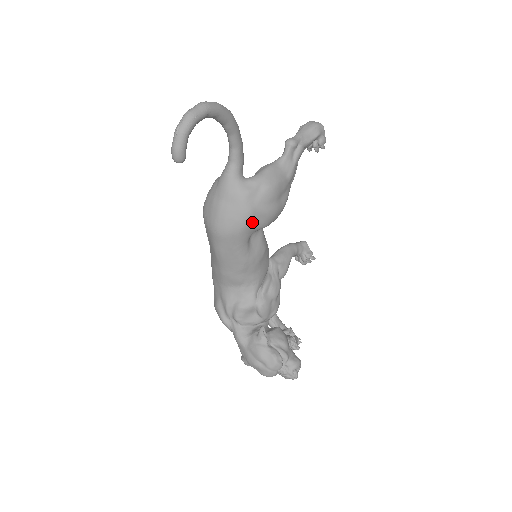
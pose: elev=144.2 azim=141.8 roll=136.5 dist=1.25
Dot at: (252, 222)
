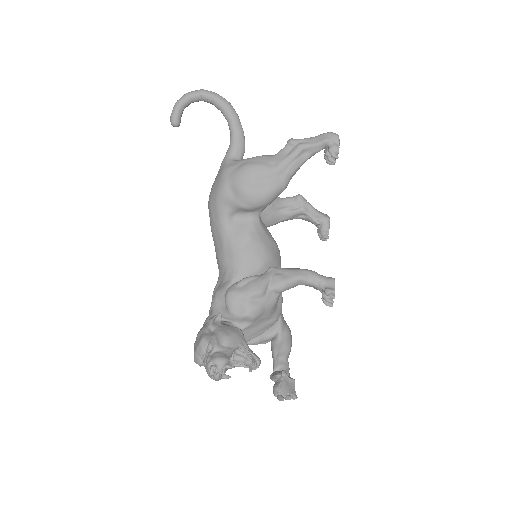
Dot at: (225, 194)
